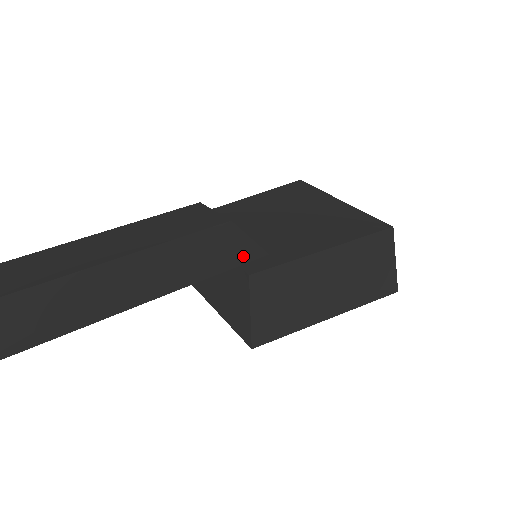
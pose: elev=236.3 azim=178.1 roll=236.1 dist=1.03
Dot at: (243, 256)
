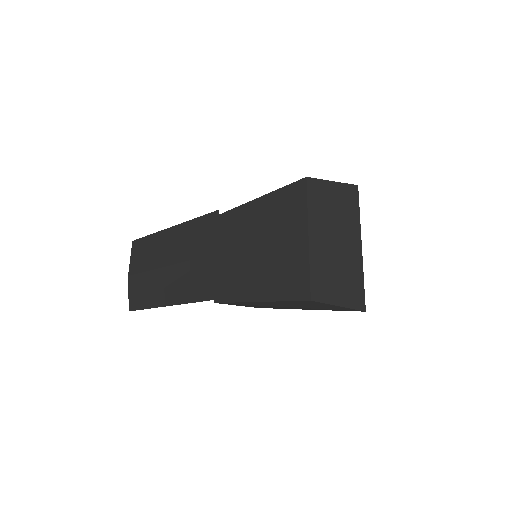
Dot at: (208, 294)
